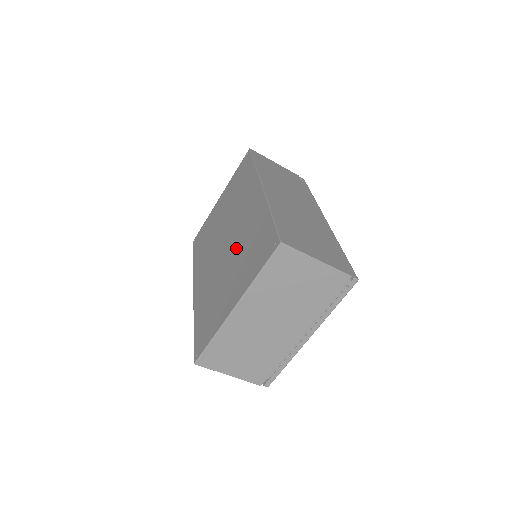
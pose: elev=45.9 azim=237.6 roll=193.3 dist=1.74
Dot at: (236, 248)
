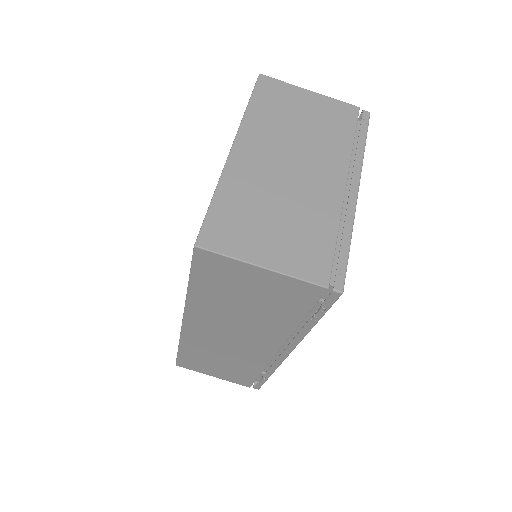
Dot at: occluded
